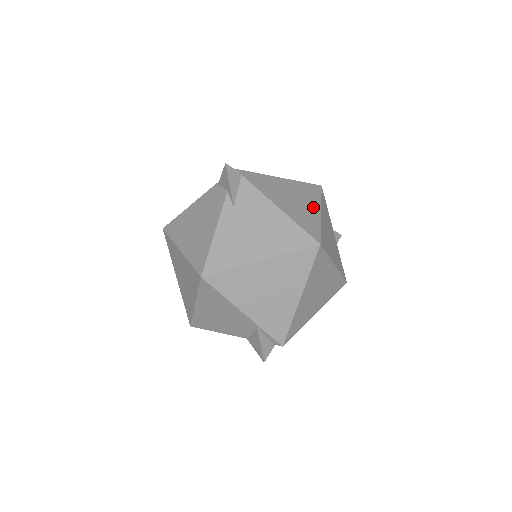
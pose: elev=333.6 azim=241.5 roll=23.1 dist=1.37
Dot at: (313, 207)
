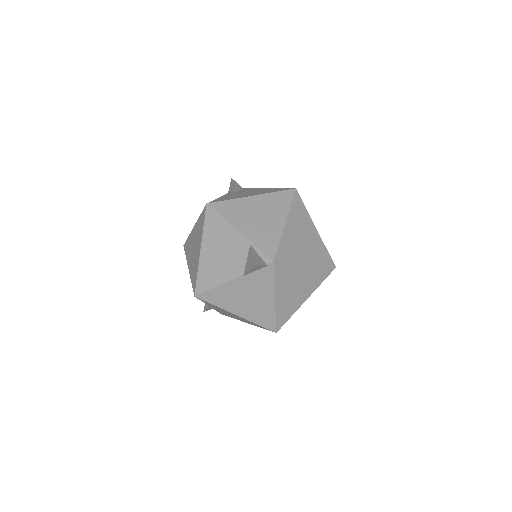
Dot at: occluded
